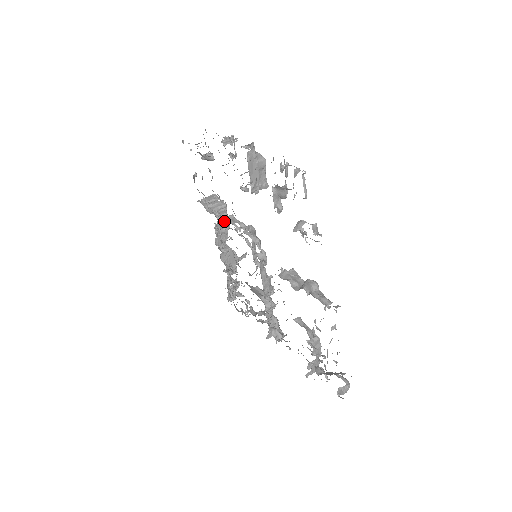
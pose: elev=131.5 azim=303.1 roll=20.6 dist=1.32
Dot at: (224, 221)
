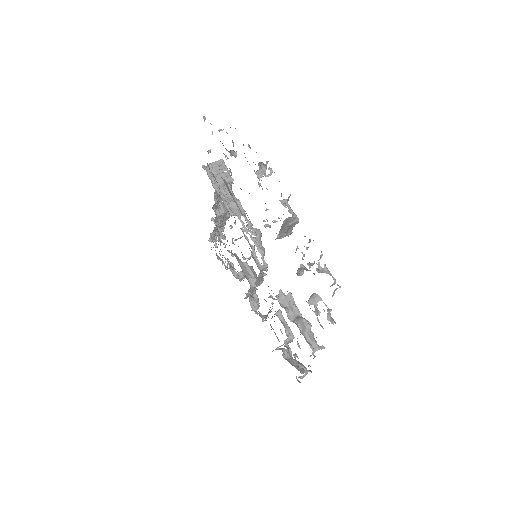
Dot at: (231, 209)
